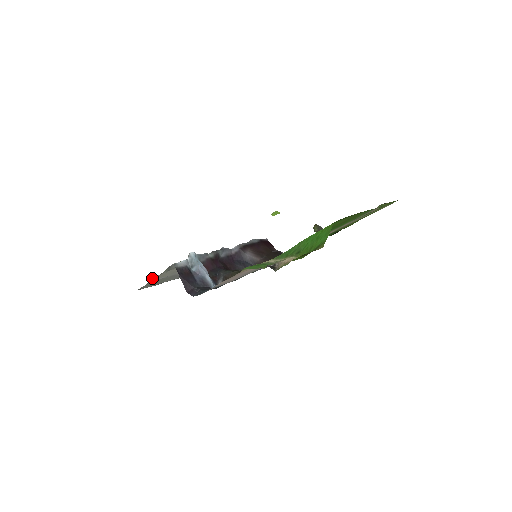
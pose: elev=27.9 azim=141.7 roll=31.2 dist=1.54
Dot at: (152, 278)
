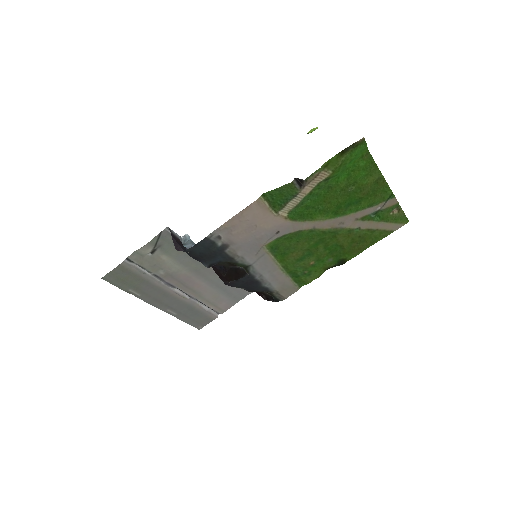
Dot at: (130, 255)
